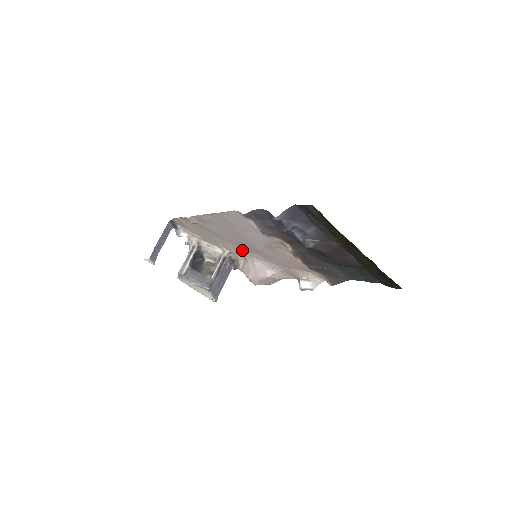
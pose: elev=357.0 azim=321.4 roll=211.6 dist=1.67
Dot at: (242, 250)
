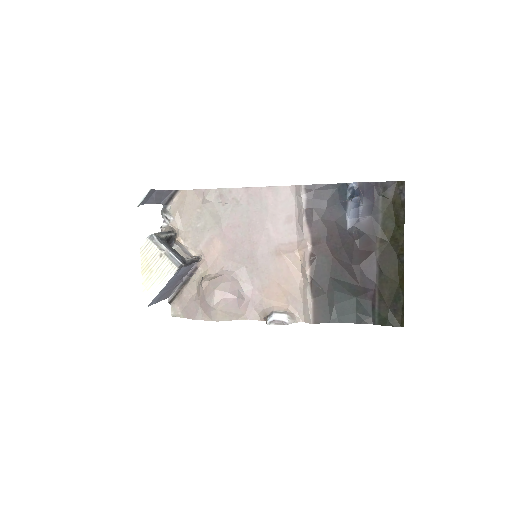
Dot at: (227, 258)
